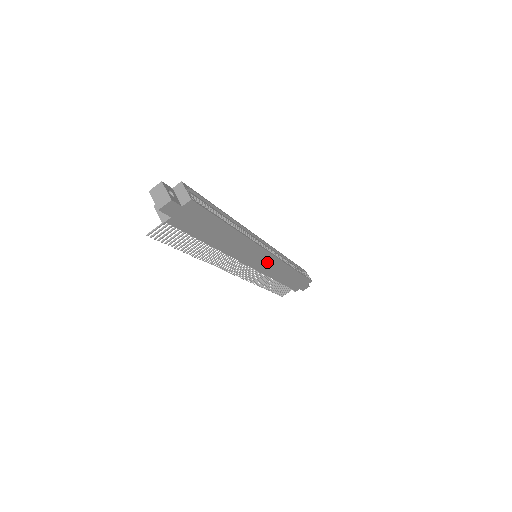
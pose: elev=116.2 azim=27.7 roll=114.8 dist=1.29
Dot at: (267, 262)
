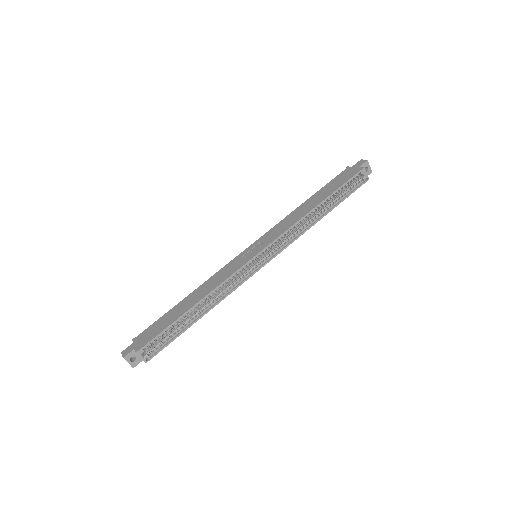
Dot at: occluded
